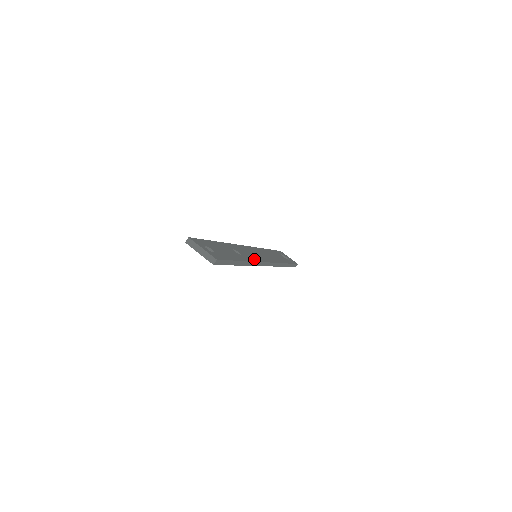
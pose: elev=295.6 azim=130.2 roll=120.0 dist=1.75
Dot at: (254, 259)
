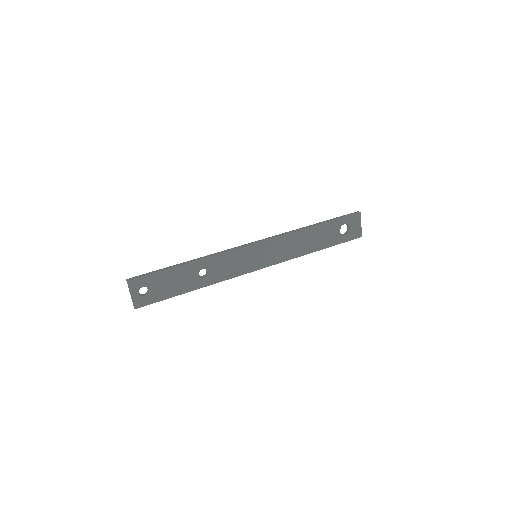
Dot at: (228, 276)
